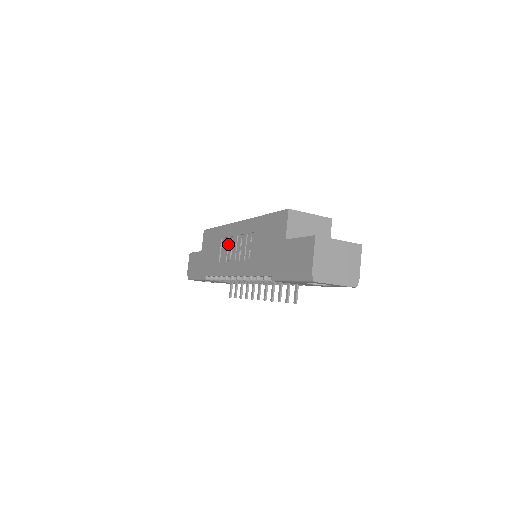
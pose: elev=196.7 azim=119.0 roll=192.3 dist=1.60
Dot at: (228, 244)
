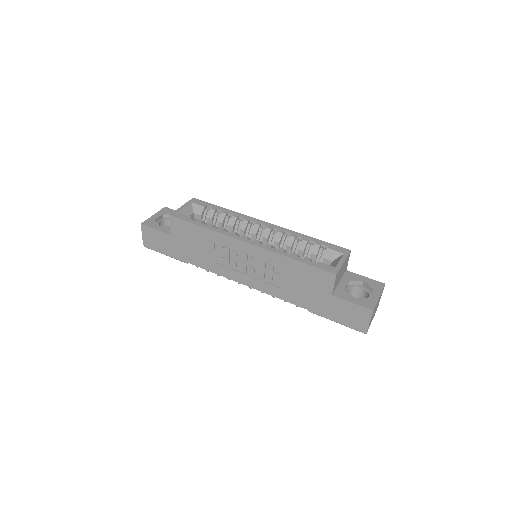
Dot at: (229, 254)
